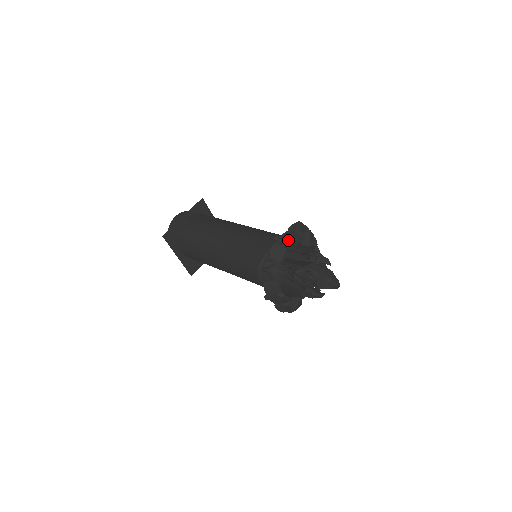
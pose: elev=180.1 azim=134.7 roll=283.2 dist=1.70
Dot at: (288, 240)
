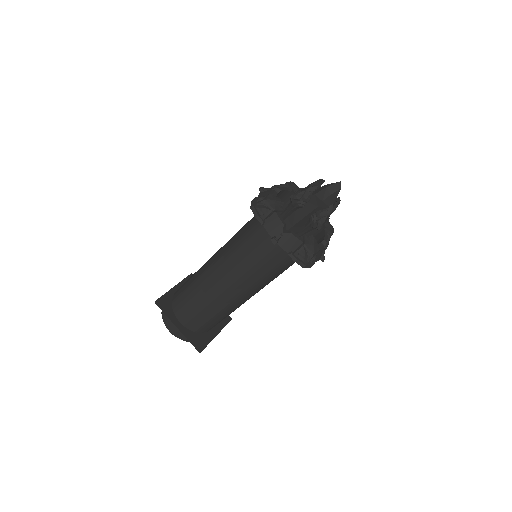
Dot at: (273, 188)
